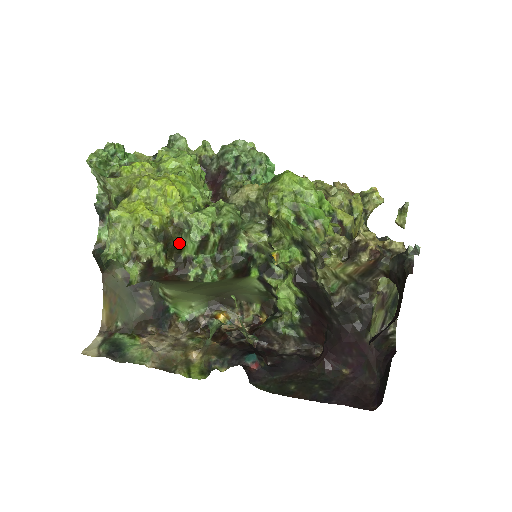
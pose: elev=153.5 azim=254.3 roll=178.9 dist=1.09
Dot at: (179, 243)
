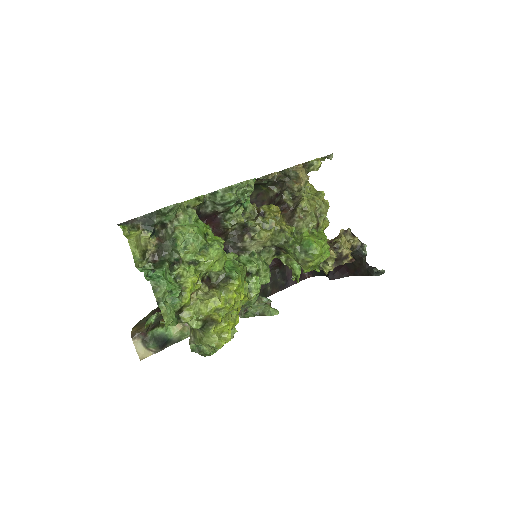
Dot at: occluded
